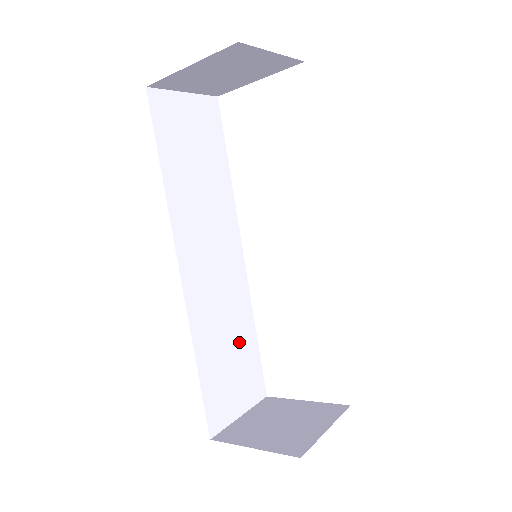
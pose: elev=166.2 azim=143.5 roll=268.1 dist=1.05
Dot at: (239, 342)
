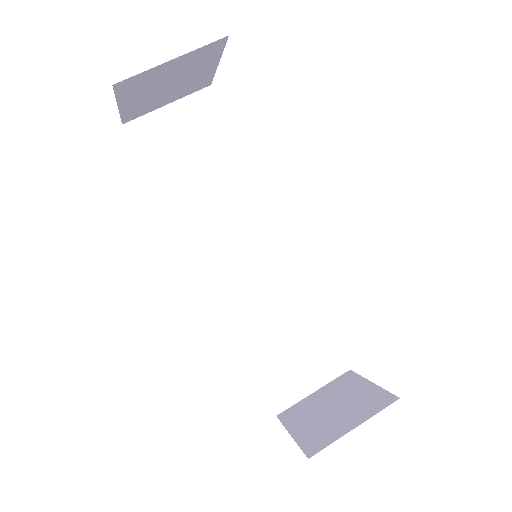
Dot at: (297, 324)
